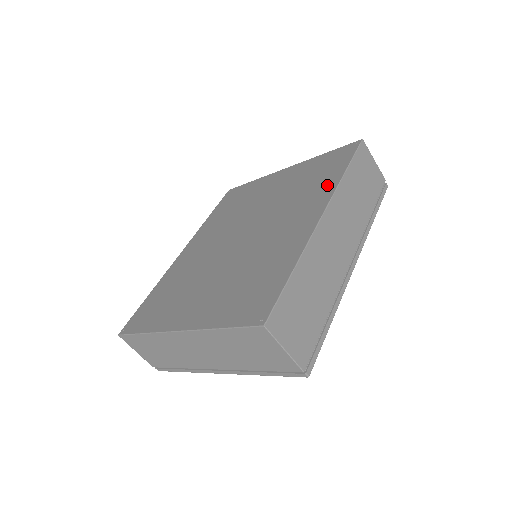
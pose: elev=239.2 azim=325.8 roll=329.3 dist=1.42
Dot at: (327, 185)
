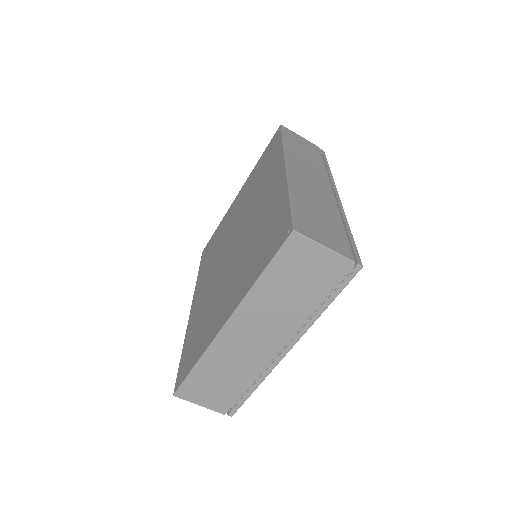
Dot at: (275, 157)
